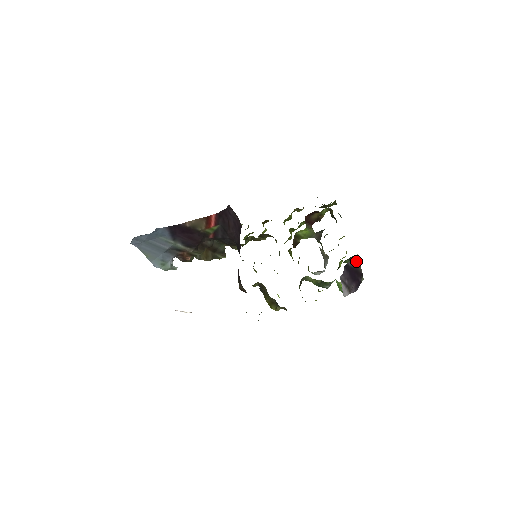
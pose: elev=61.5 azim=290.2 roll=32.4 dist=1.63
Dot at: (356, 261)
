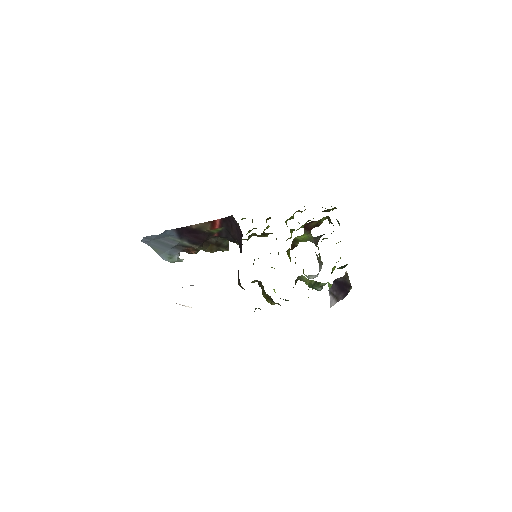
Dot at: (345, 276)
